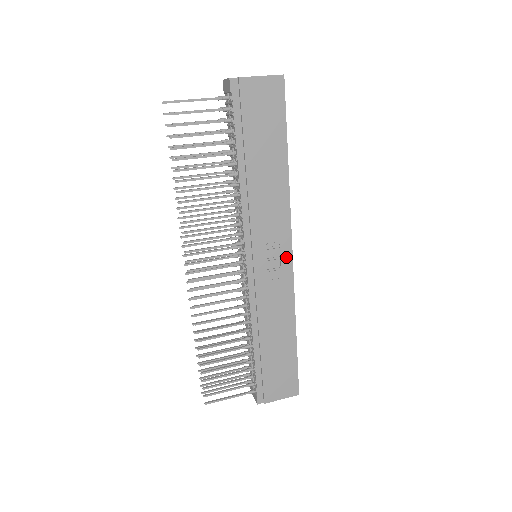
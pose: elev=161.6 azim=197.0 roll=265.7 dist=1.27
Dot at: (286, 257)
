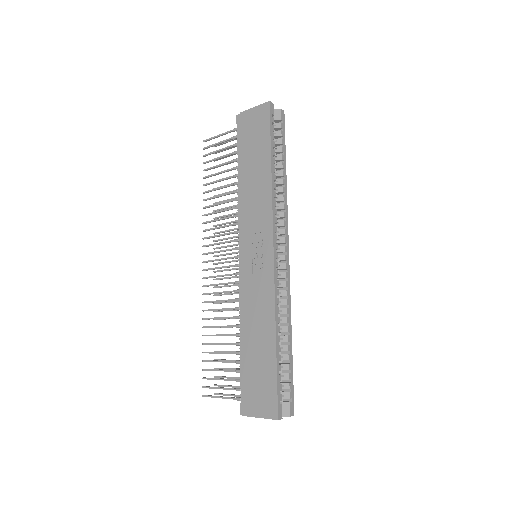
Dot at: (268, 252)
